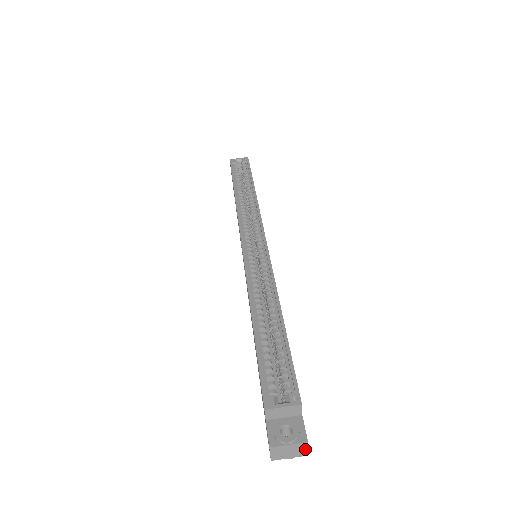
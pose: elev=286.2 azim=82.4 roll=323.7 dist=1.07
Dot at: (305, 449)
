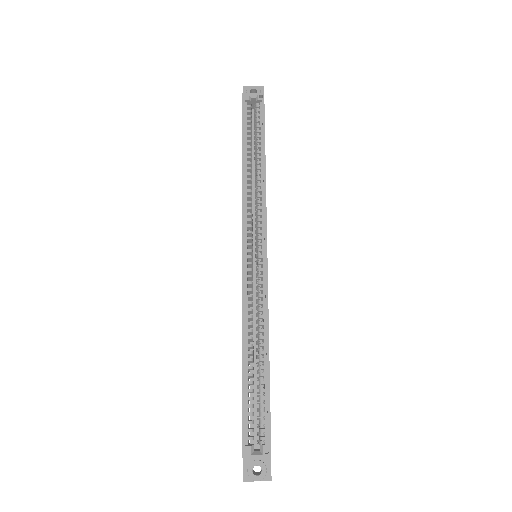
Dot at: (269, 480)
